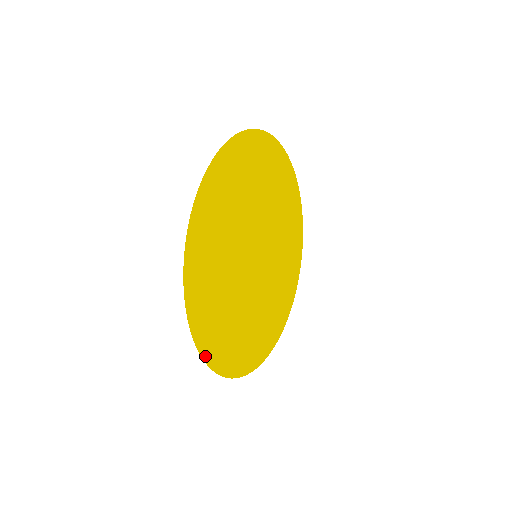
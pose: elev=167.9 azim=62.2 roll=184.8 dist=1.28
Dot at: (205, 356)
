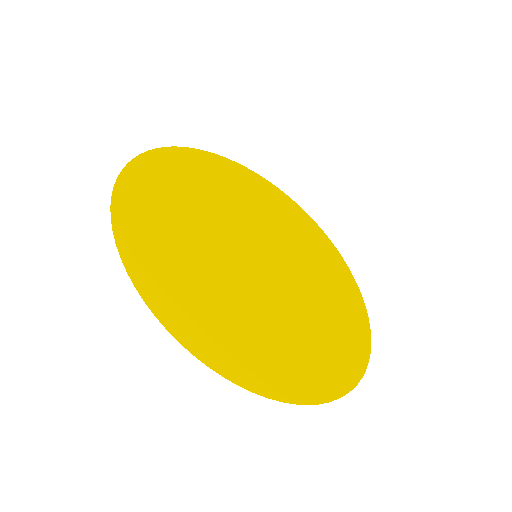
Dot at: (152, 304)
